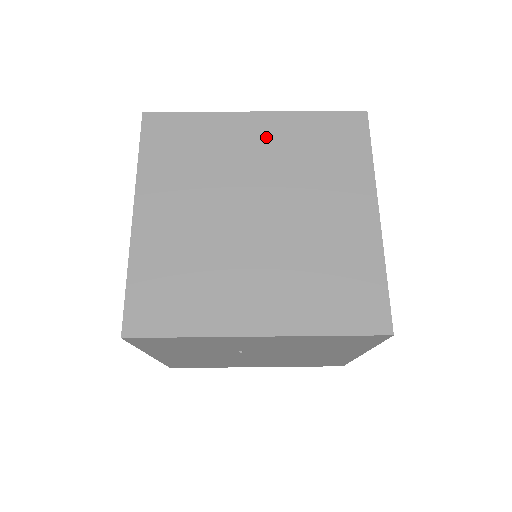
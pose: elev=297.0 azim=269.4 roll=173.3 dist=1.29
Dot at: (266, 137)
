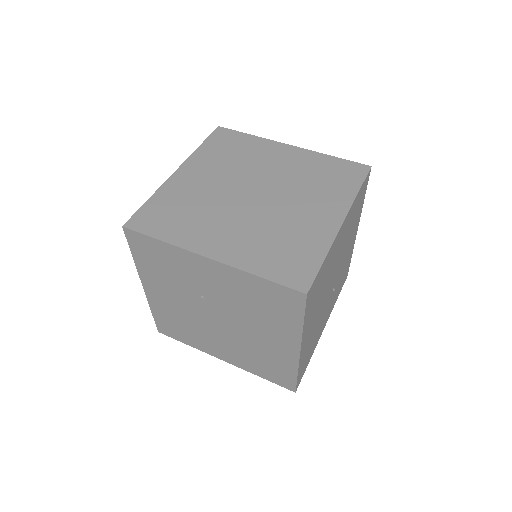
Dot at: (289, 159)
